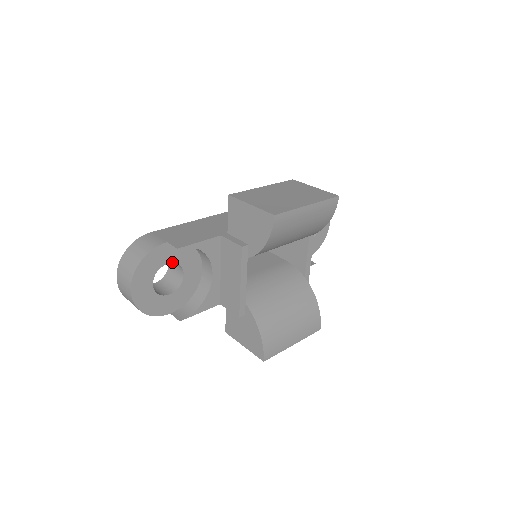
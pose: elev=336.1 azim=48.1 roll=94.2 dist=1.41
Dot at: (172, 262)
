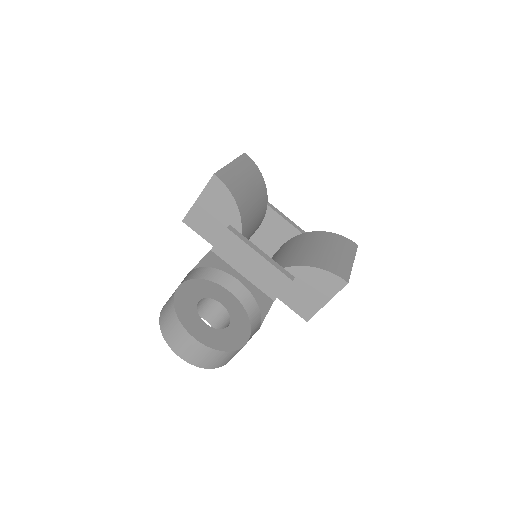
Dot at: (201, 299)
